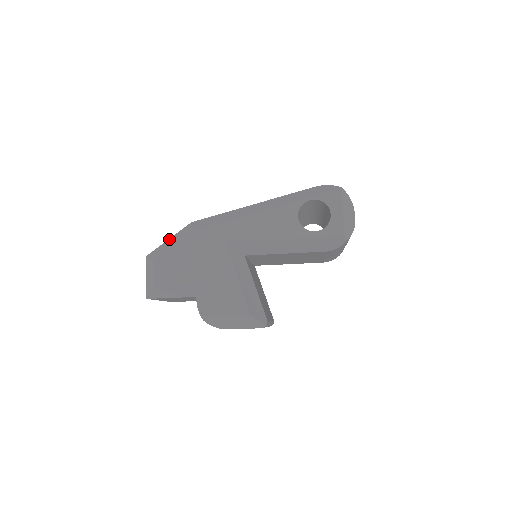
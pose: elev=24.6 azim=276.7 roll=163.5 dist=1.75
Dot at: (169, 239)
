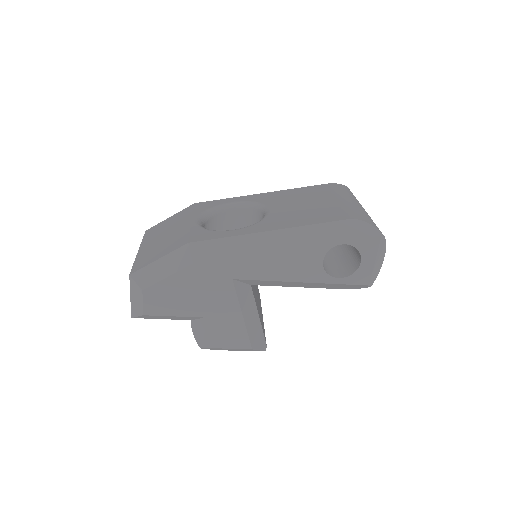
Dot at: (159, 260)
